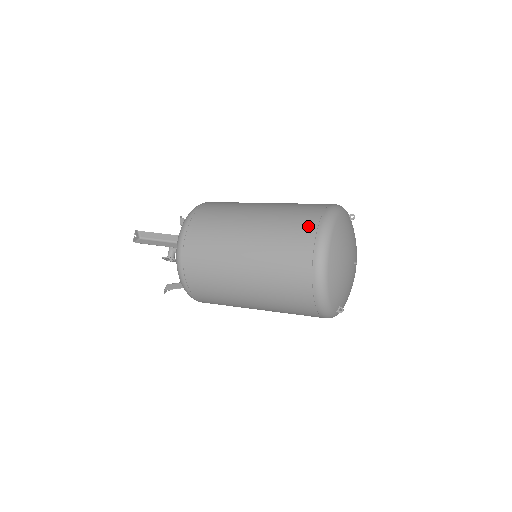
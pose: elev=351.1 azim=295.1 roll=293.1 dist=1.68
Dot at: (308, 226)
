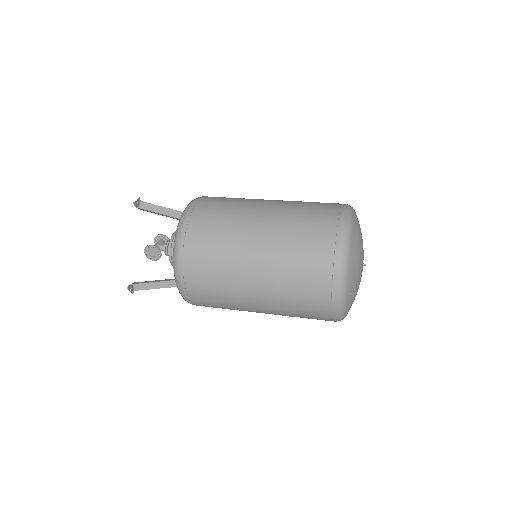
Dot at: (332, 203)
